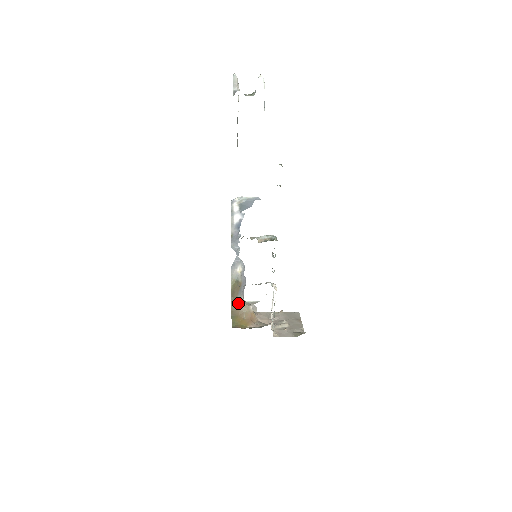
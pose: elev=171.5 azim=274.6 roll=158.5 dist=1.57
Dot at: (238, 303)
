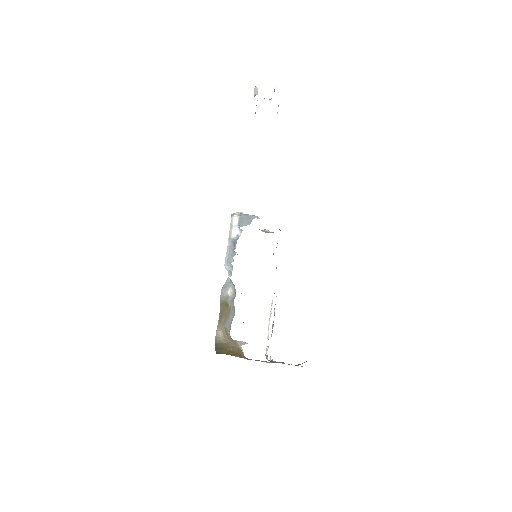
Dot at: (224, 335)
